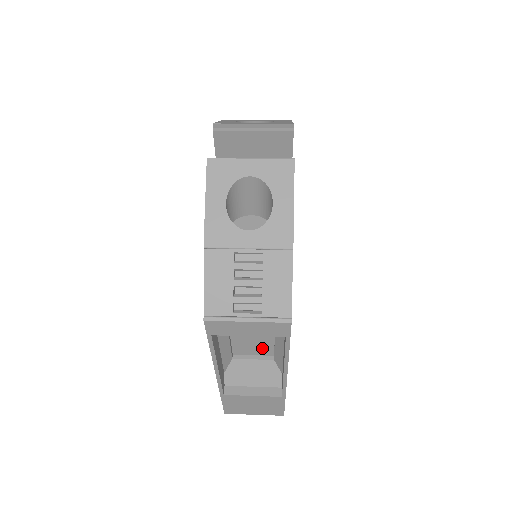
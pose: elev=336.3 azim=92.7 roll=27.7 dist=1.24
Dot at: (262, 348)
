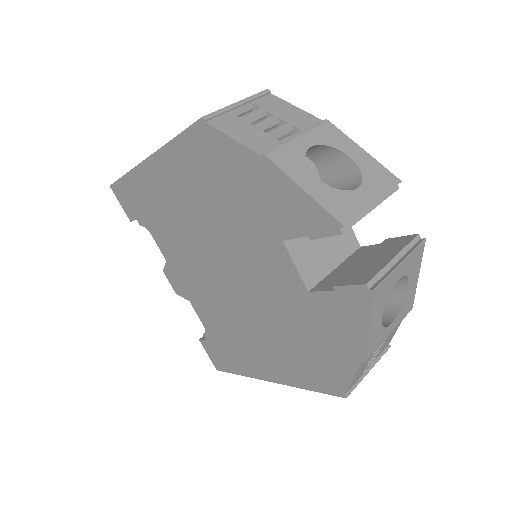
Dot at: occluded
